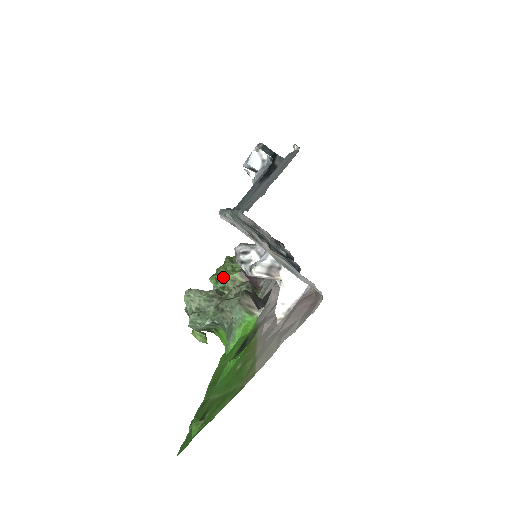
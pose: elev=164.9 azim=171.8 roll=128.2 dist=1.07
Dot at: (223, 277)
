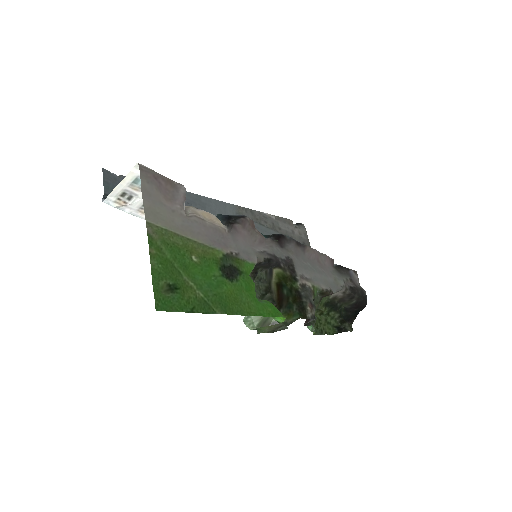
Dot at: occluded
